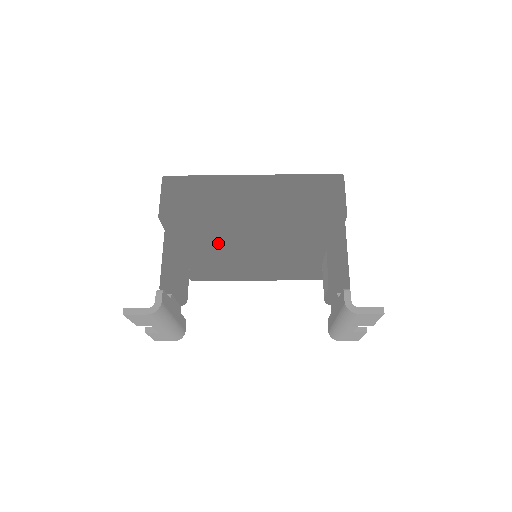
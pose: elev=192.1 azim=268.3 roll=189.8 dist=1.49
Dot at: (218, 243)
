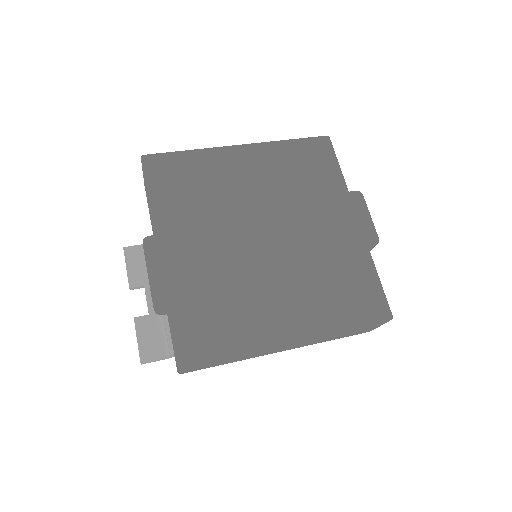
Dot at: occluded
